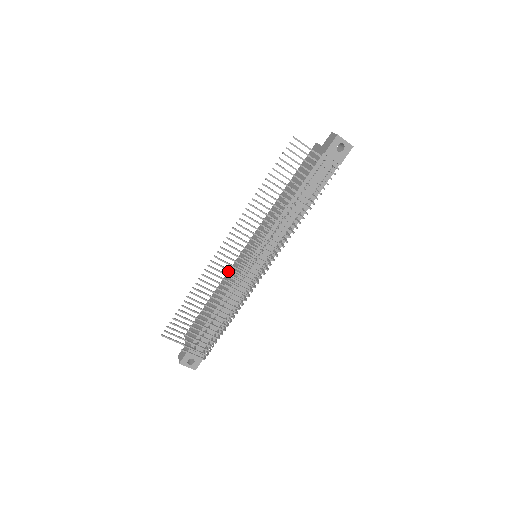
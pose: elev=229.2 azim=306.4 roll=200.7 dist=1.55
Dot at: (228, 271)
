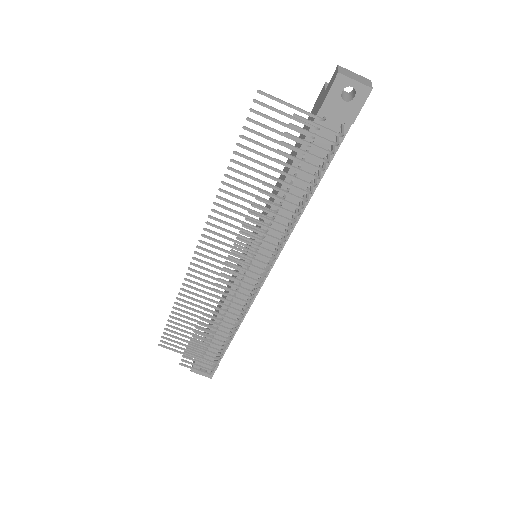
Dot at: occluded
